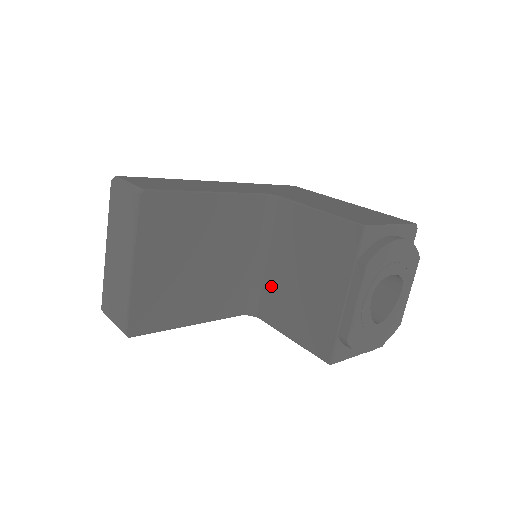
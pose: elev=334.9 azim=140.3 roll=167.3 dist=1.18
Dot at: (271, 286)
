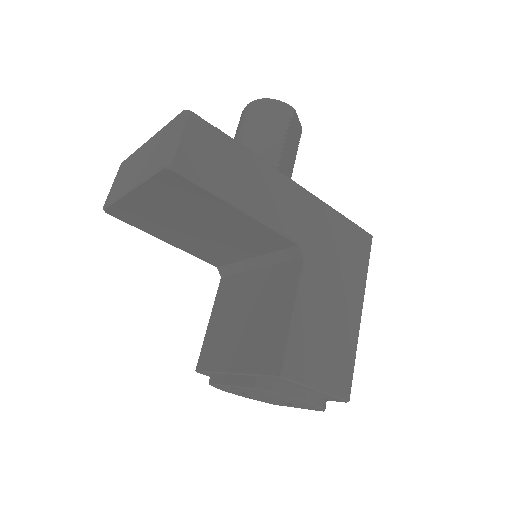
Dot at: (240, 284)
